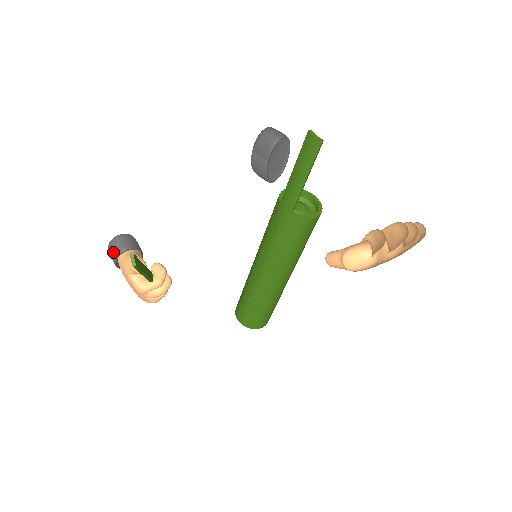
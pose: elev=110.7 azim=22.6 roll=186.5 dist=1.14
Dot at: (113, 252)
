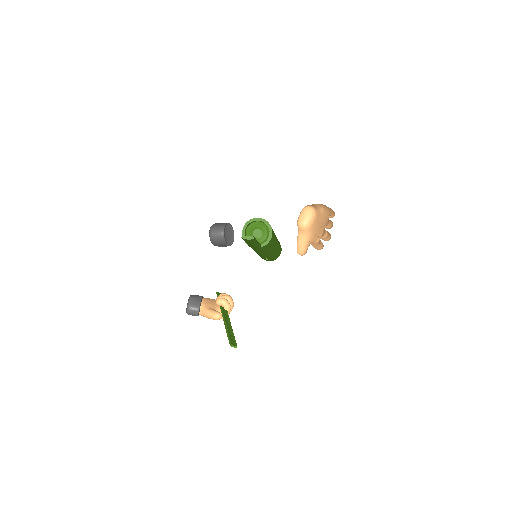
Dot at: occluded
